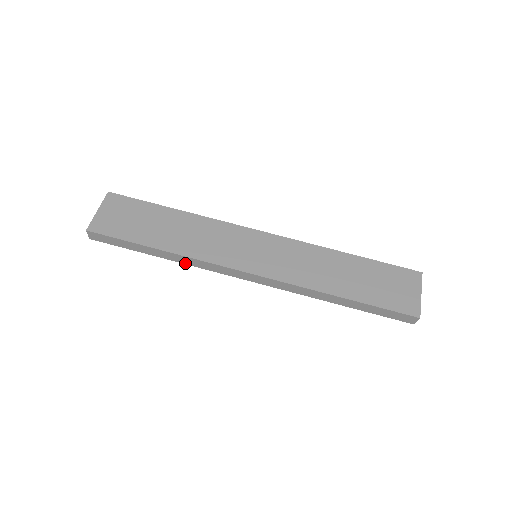
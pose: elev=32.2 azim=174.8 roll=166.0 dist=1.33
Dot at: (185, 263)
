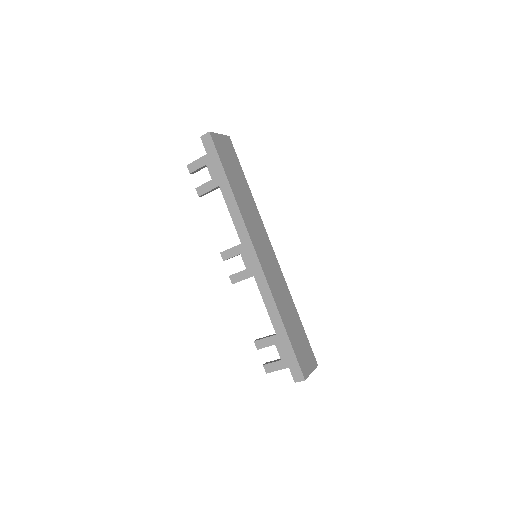
Dot at: (230, 210)
